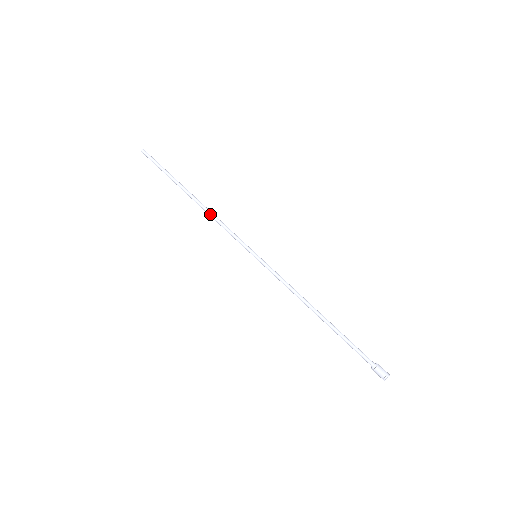
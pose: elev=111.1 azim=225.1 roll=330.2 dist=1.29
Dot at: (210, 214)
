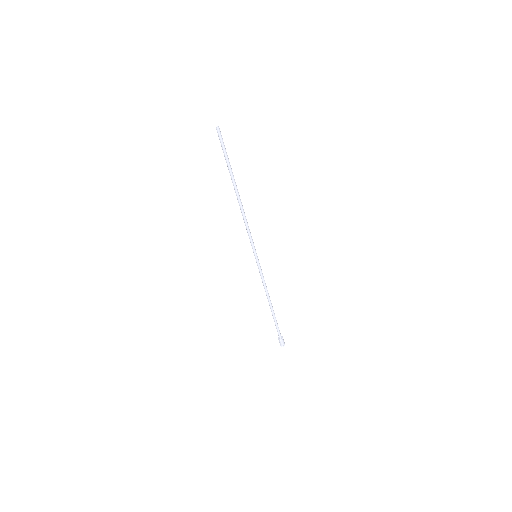
Dot at: (242, 214)
